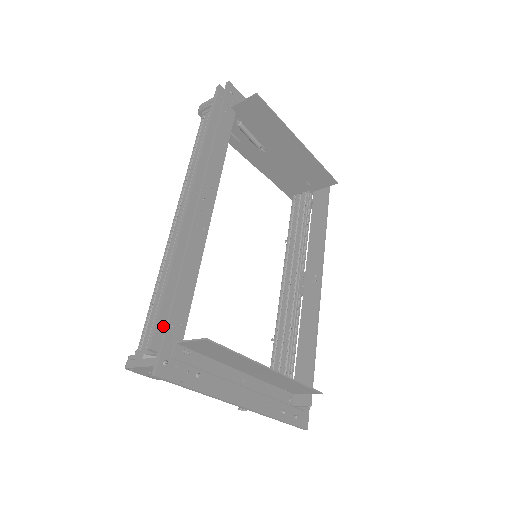
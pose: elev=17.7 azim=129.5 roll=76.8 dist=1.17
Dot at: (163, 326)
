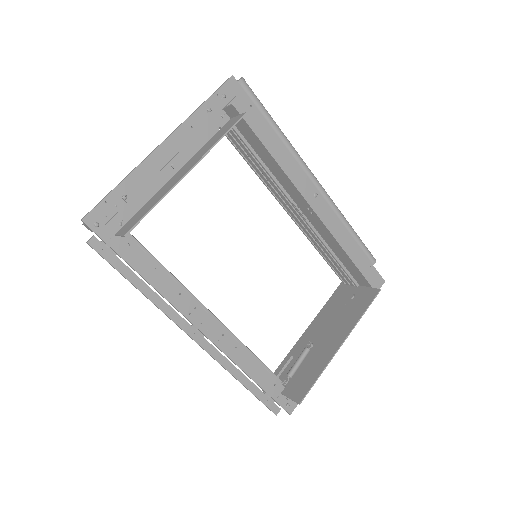
Dot at: (269, 401)
